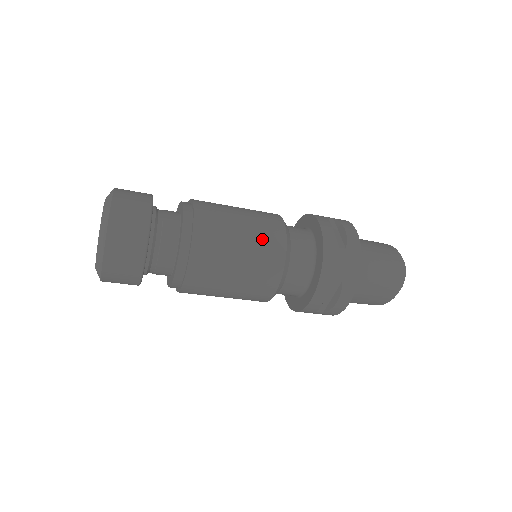
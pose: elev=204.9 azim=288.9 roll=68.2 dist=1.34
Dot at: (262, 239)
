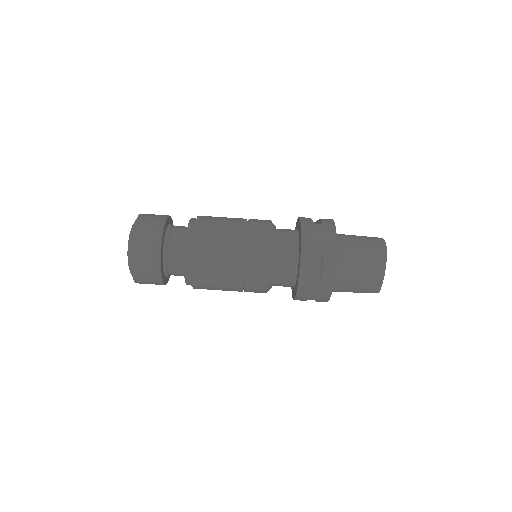
Dot at: (250, 225)
